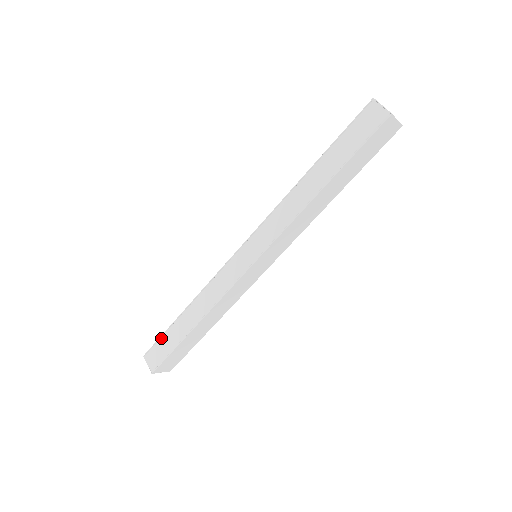
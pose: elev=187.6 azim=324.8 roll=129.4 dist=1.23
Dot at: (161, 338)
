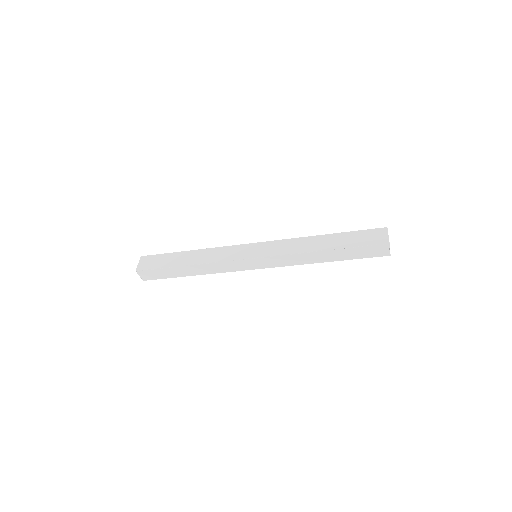
Dot at: (158, 270)
